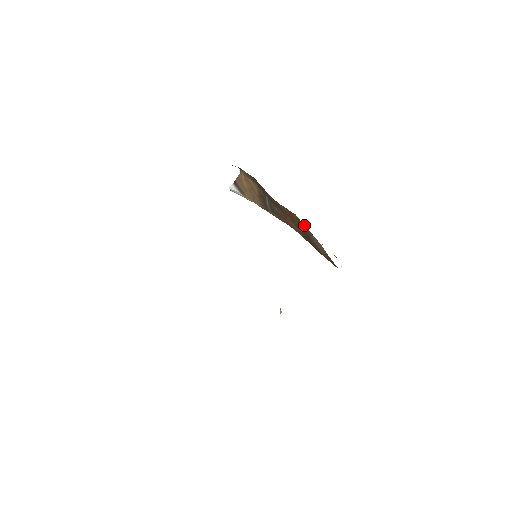
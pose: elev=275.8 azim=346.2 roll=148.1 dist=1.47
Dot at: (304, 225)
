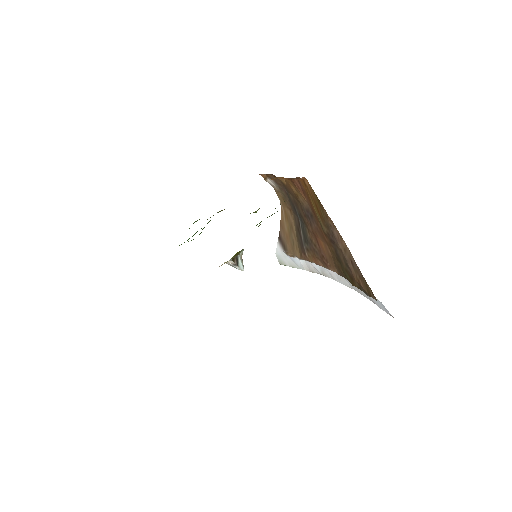
Dot at: occluded
